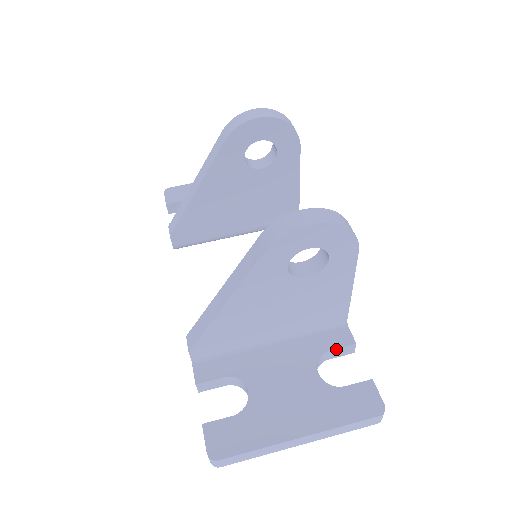
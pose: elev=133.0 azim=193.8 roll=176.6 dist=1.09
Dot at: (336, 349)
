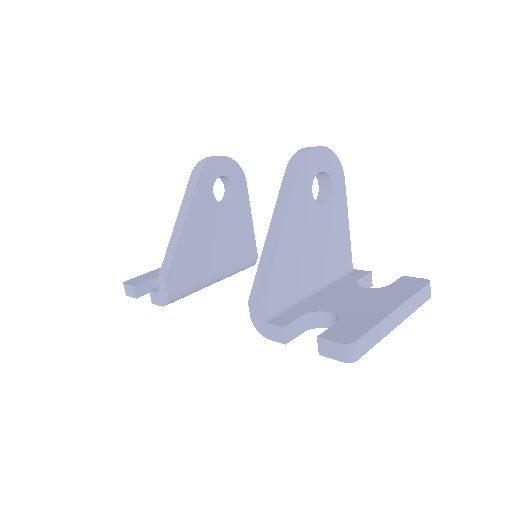
Dot at: (362, 278)
